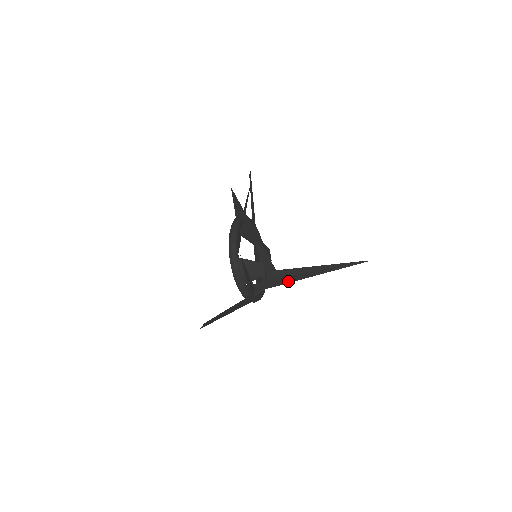
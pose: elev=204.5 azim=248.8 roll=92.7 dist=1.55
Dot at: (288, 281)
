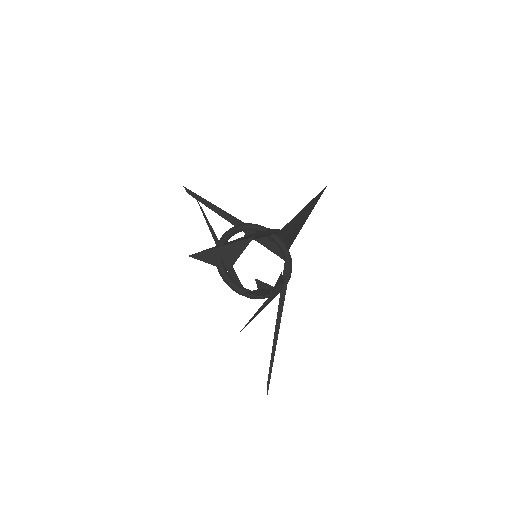
Dot at: (295, 236)
